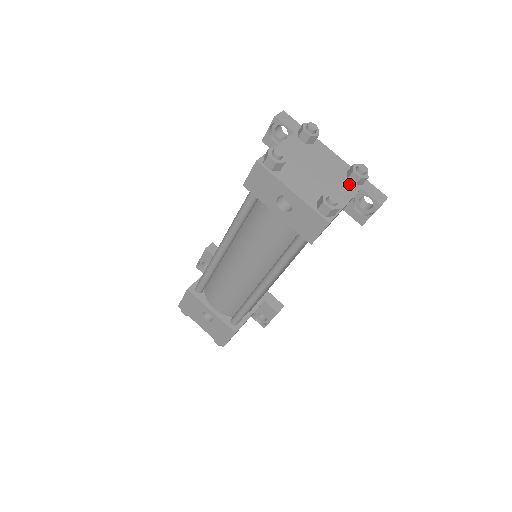
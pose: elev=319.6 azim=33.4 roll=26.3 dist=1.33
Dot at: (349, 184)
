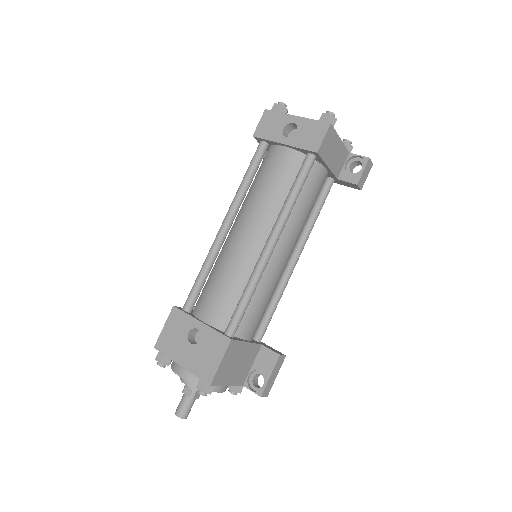
Dot at: occluded
